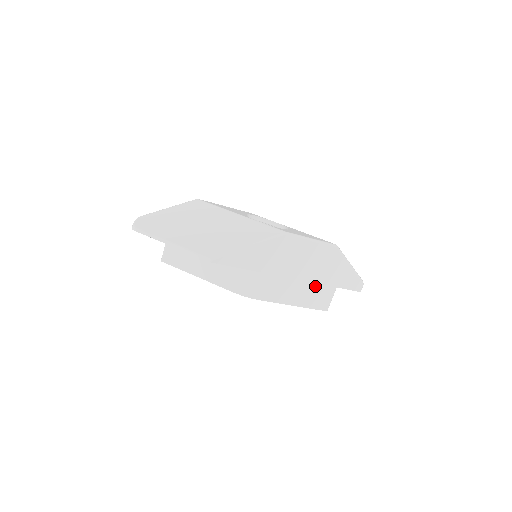
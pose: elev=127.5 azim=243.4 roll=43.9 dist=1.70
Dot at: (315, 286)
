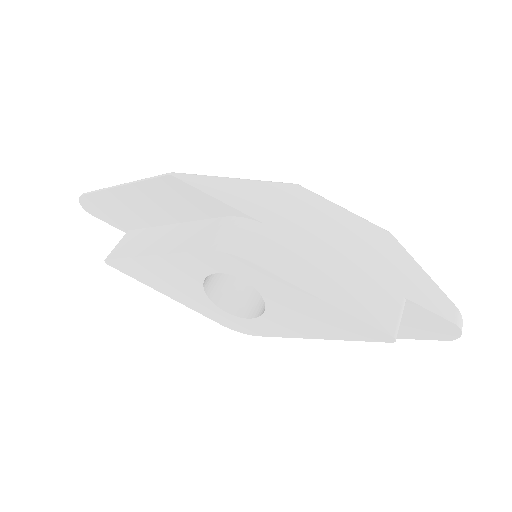
Dot at: (360, 279)
